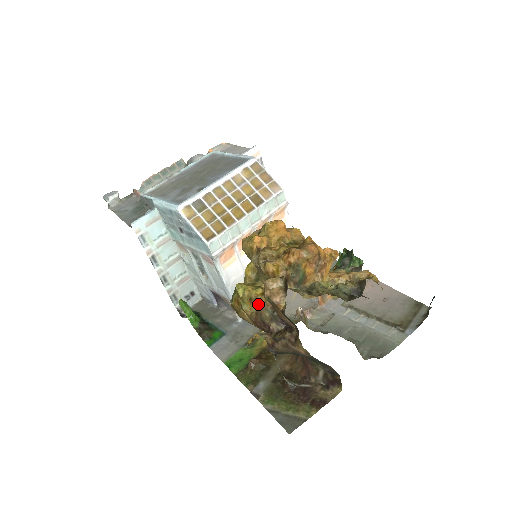
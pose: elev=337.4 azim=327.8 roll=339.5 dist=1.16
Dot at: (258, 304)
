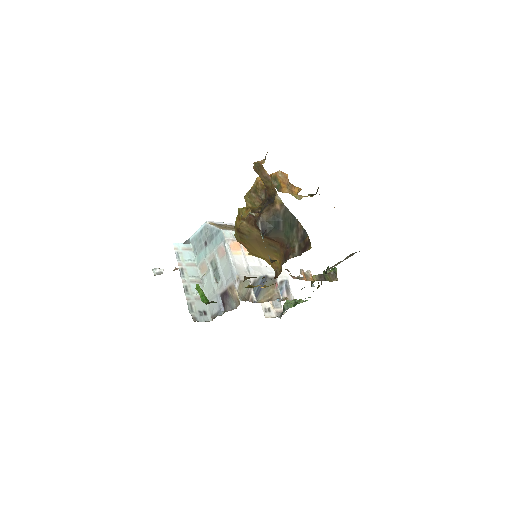
Dot at: (252, 209)
